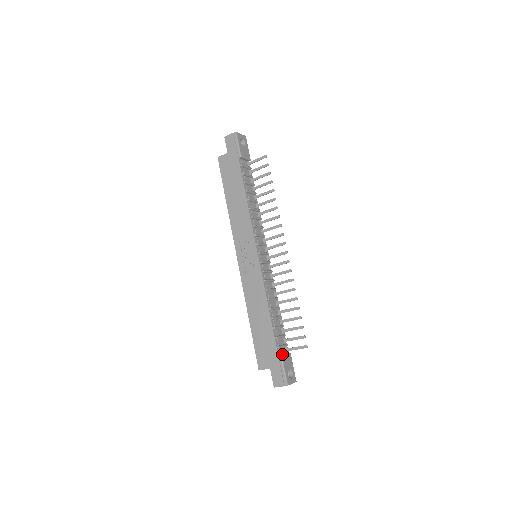
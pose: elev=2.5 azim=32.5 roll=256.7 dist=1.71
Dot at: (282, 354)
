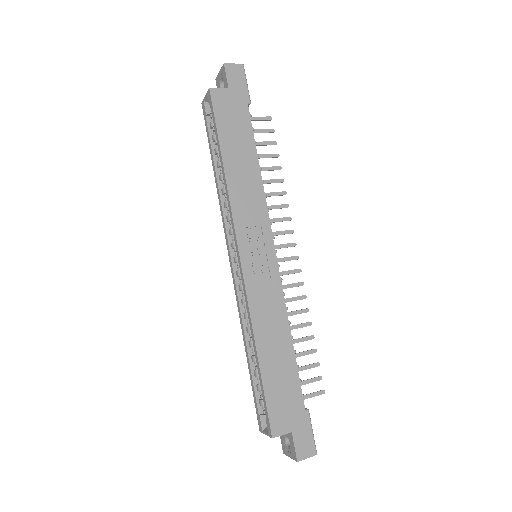
Dot at: occluded
